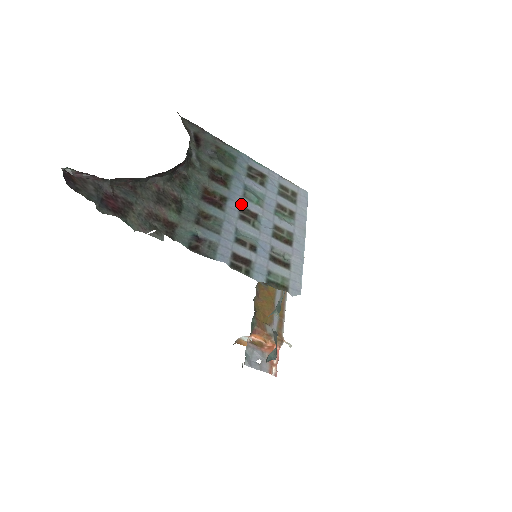
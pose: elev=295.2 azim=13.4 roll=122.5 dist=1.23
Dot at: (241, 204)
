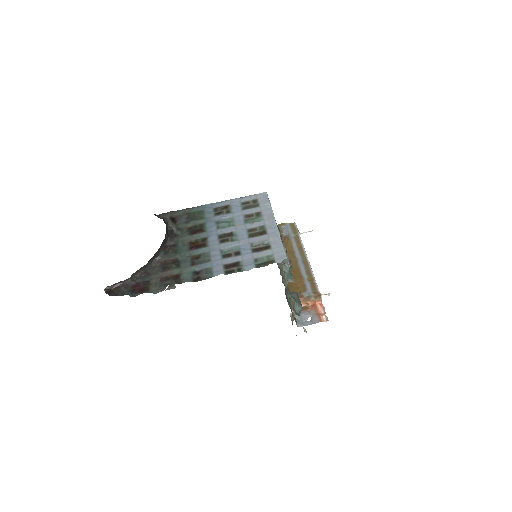
Dot at: (218, 234)
